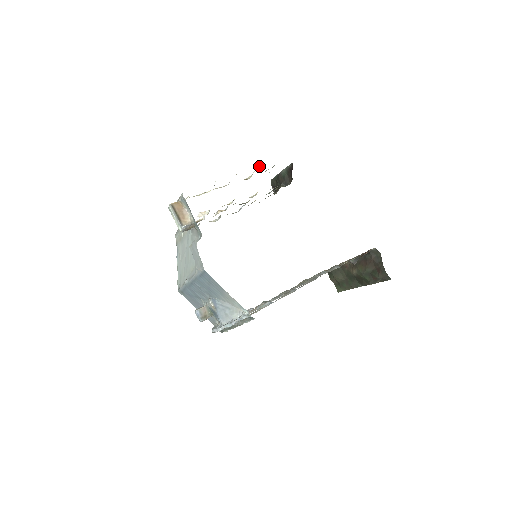
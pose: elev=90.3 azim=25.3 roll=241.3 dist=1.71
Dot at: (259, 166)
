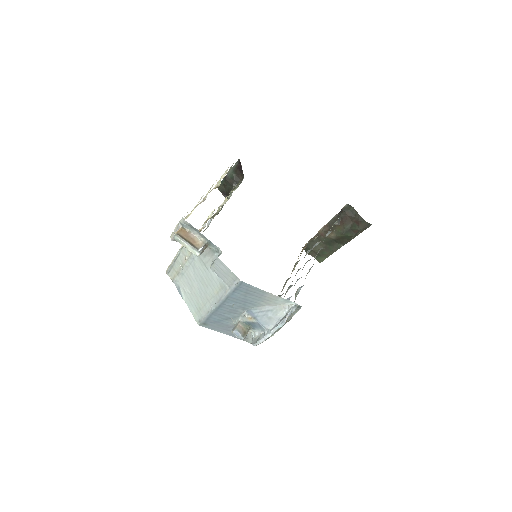
Dot at: occluded
